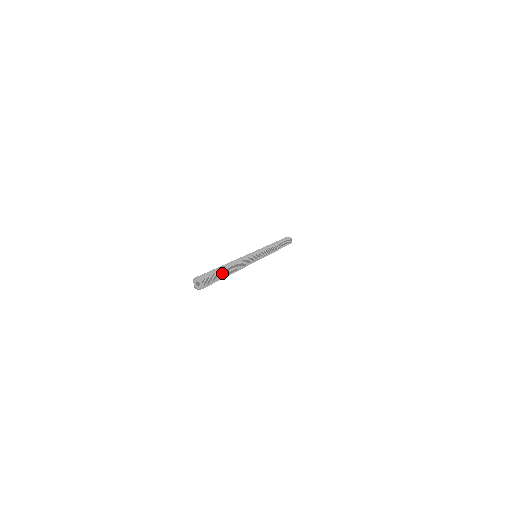
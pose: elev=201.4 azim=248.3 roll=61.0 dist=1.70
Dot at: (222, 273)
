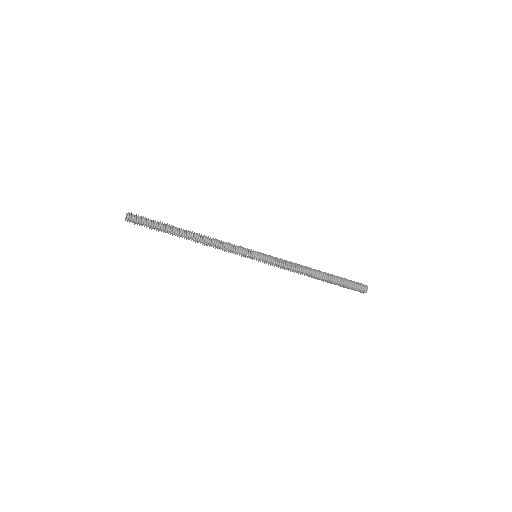
Dot at: (165, 228)
